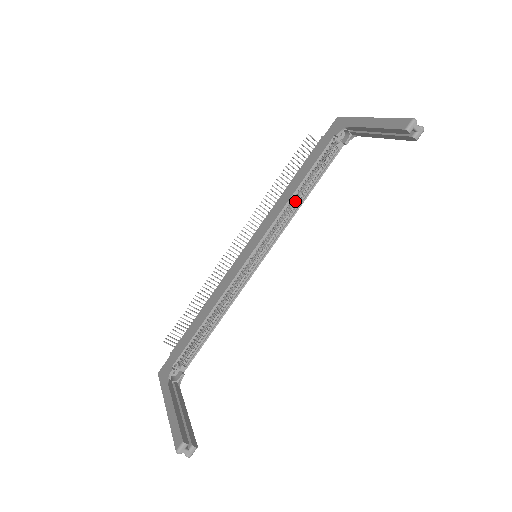
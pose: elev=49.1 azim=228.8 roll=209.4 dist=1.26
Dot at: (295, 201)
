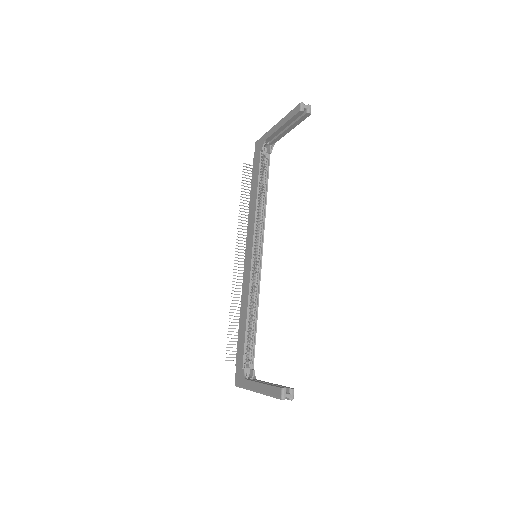
Dot at: (260, 206)
